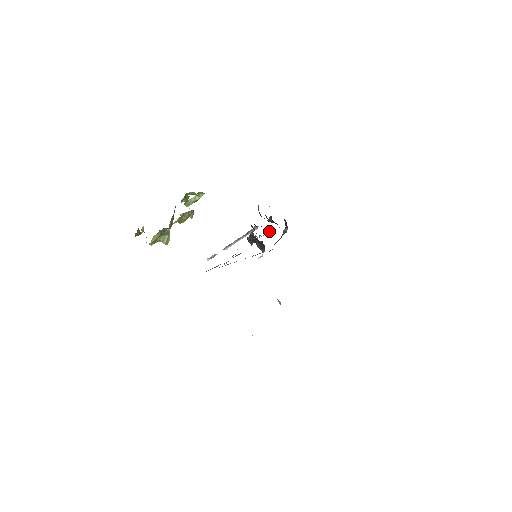
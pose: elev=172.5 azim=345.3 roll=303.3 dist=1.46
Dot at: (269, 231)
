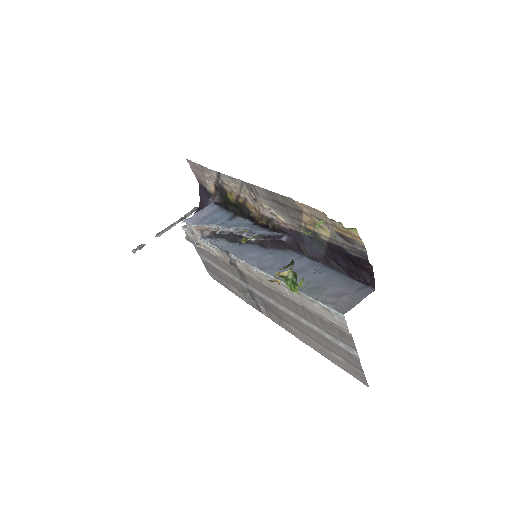
Dot at: (215, 214)
